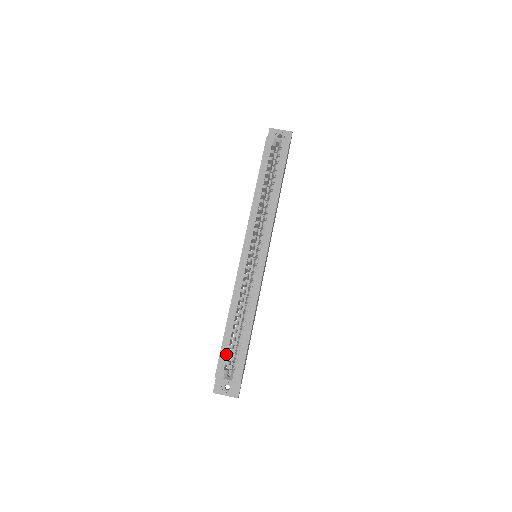
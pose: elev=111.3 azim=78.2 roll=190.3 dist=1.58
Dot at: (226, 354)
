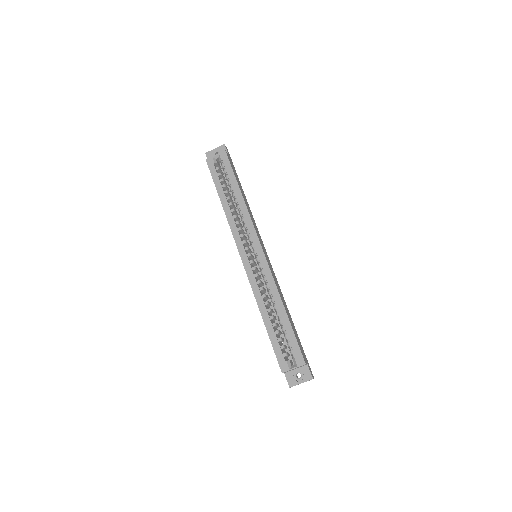
Dot at: (279, 348)
